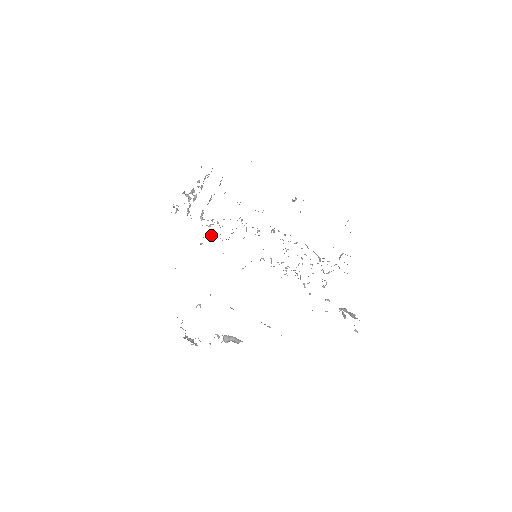
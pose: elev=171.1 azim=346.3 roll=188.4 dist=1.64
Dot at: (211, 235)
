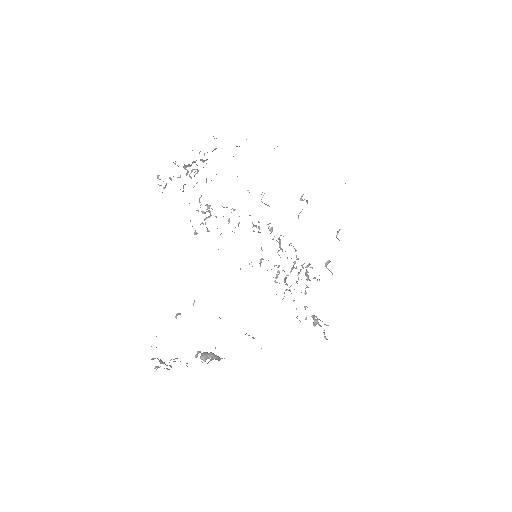
Dot at: (203, 224)
